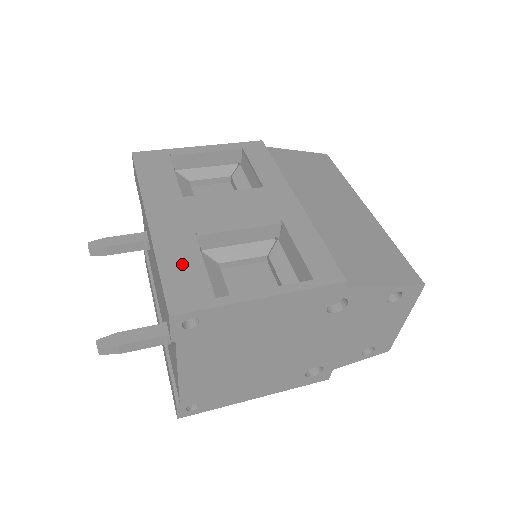
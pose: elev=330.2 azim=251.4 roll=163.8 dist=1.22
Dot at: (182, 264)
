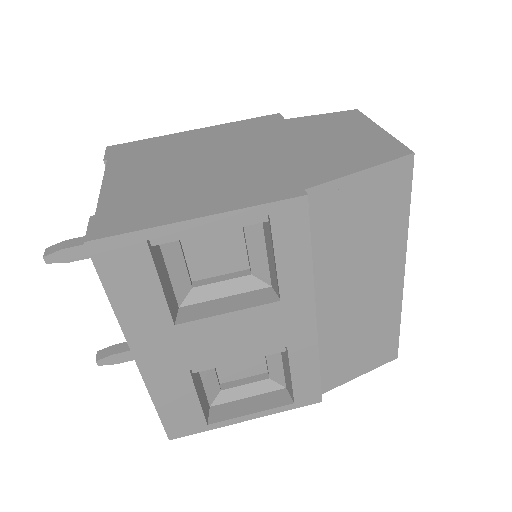
Dot at: (178, 403)
